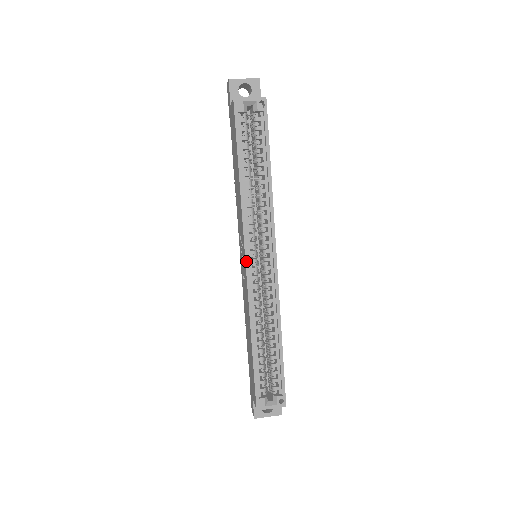
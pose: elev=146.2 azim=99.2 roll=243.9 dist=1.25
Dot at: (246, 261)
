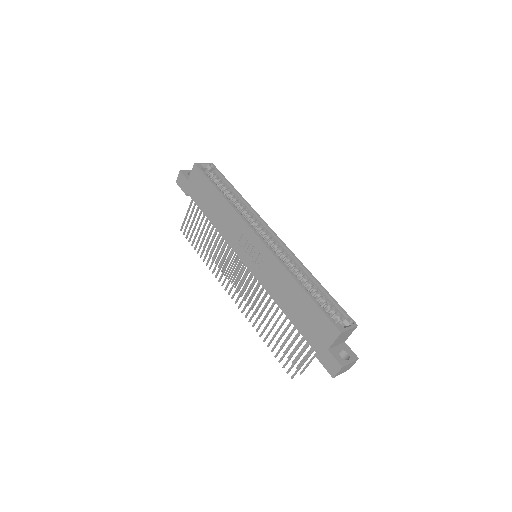
Dot at: (258, 236)
